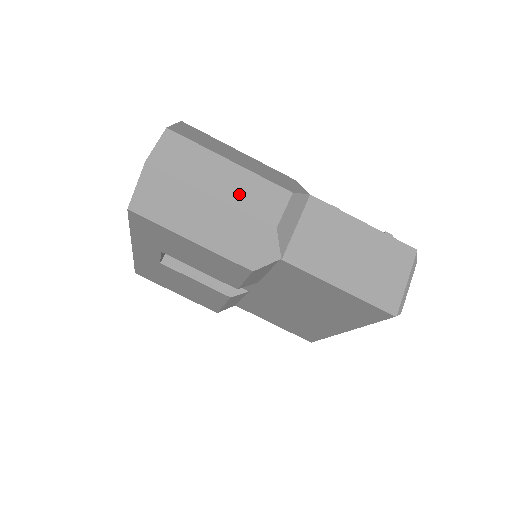
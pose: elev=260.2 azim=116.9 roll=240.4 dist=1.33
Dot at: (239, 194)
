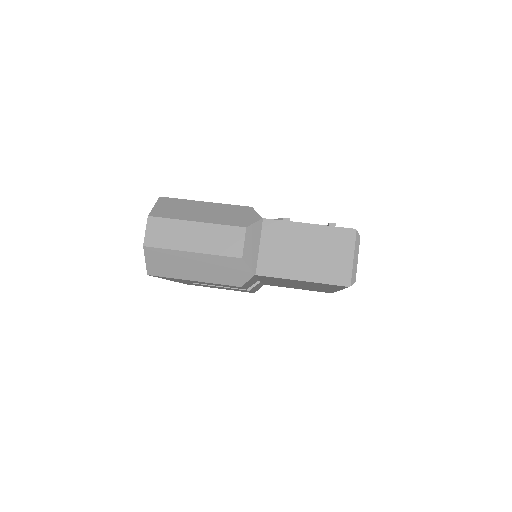
Dot at: (210, 244)
